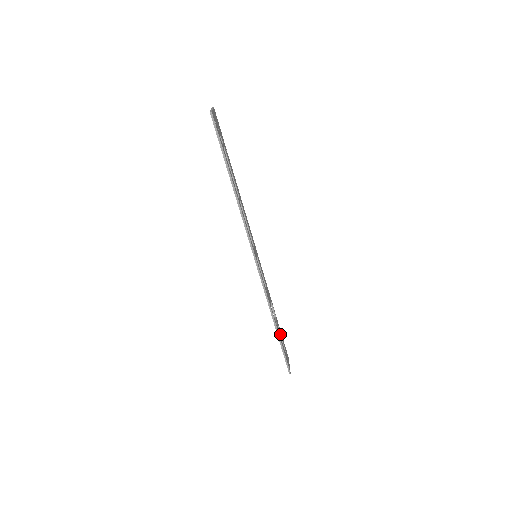
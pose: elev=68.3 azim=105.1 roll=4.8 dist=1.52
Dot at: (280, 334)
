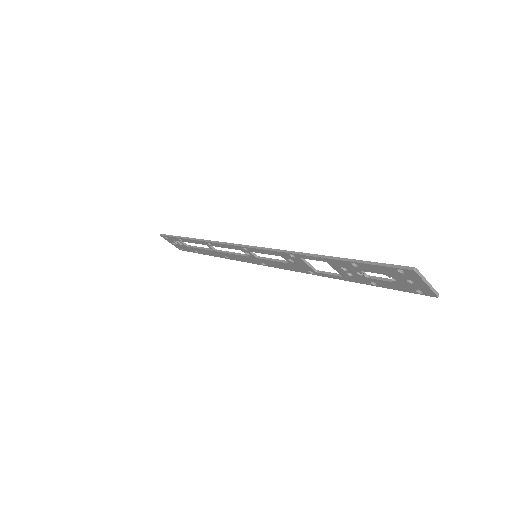
Dot at: (360, 273)
